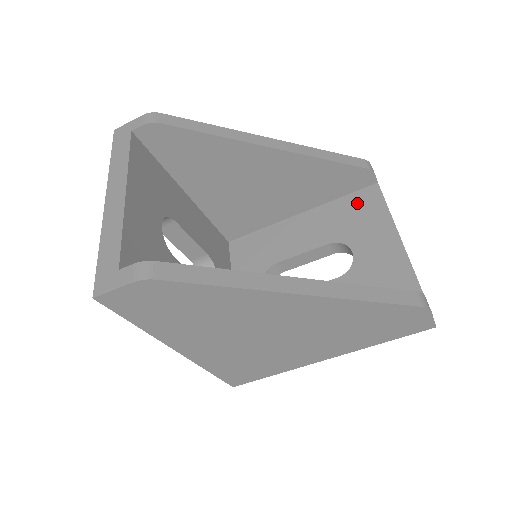
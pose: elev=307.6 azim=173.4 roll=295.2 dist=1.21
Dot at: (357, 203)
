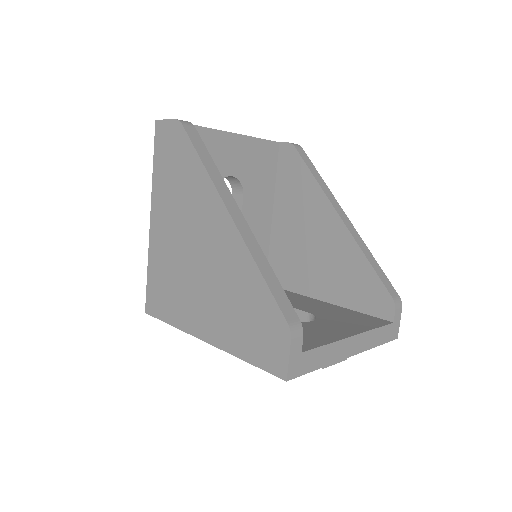
Dot at: (362, 317)
